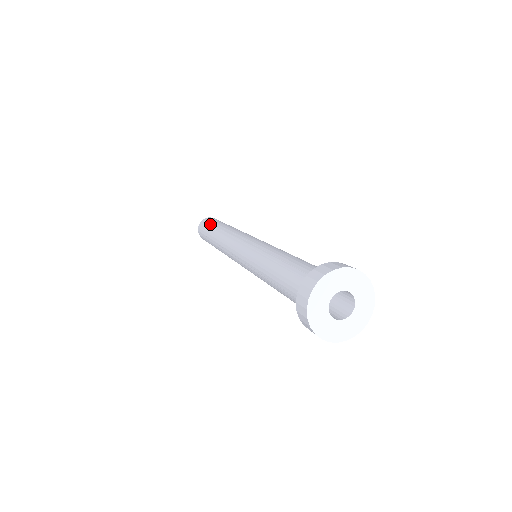
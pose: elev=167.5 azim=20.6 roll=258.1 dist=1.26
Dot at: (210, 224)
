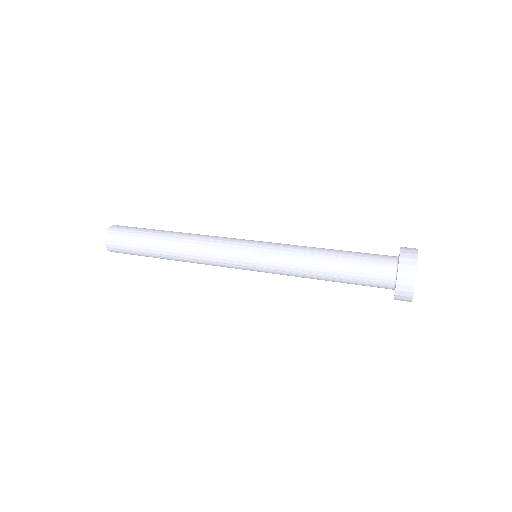
Dot at: (138, 234)
